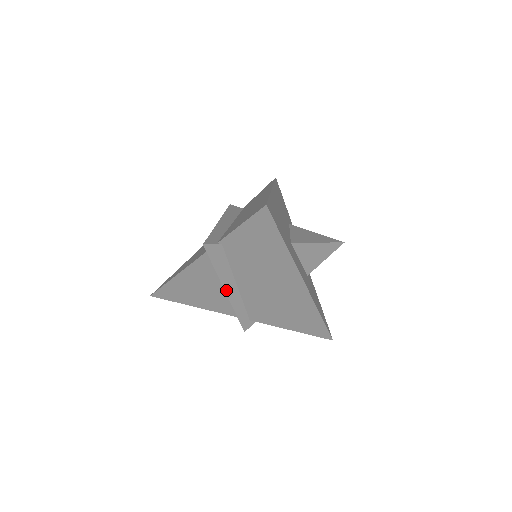
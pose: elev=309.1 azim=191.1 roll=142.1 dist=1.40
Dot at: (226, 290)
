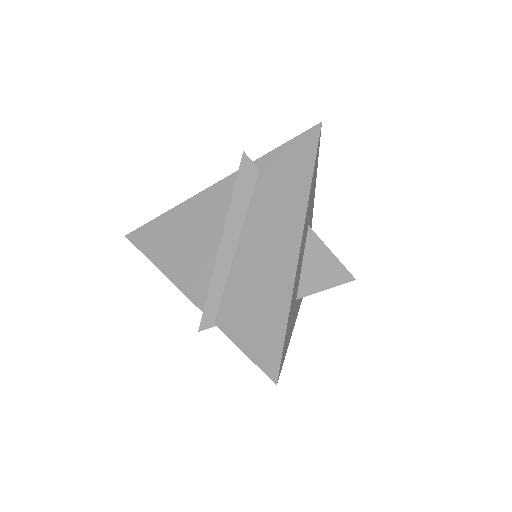
Dot at: occluded
